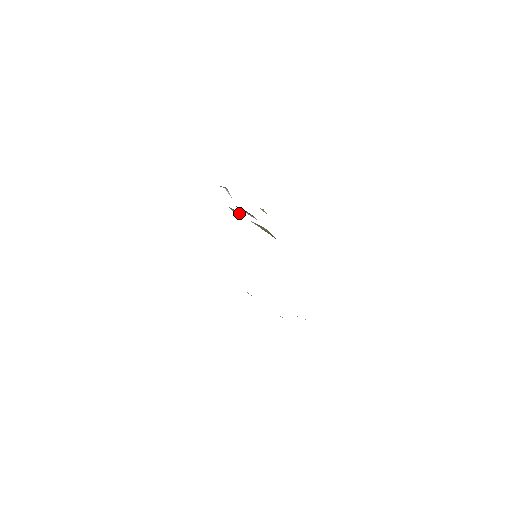
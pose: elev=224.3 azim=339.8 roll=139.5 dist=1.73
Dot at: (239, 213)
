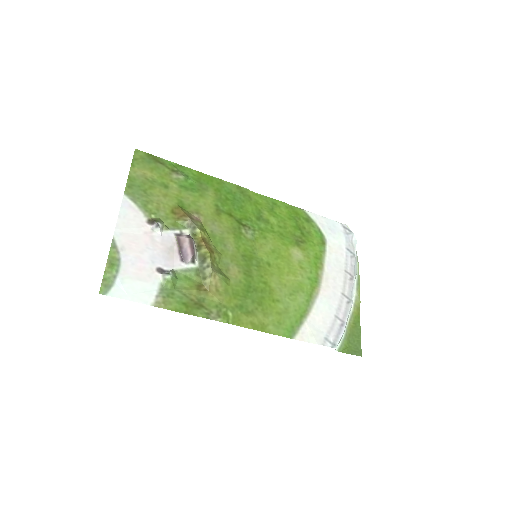
Dot at: (199, 231)
